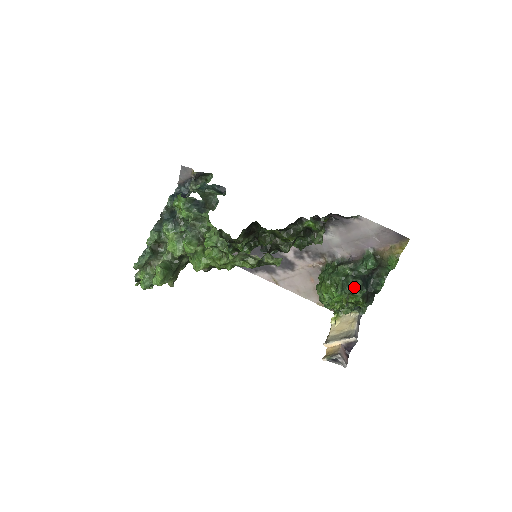
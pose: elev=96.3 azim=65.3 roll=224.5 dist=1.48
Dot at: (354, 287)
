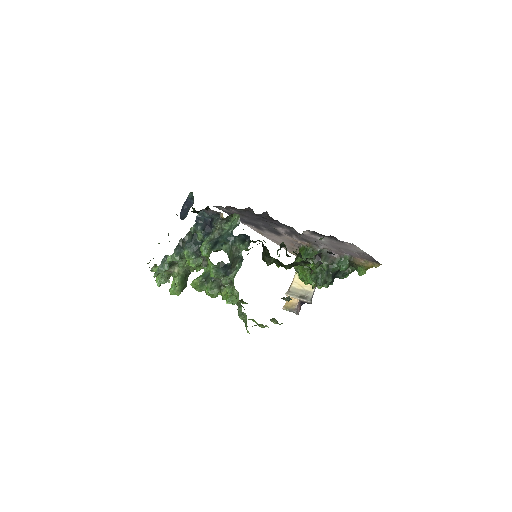
Dot at: (325, 283)
